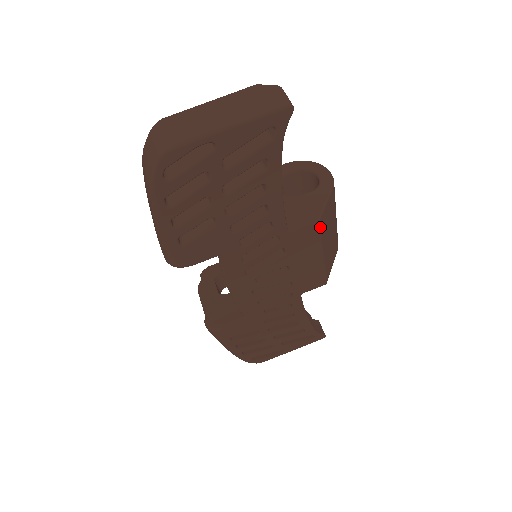
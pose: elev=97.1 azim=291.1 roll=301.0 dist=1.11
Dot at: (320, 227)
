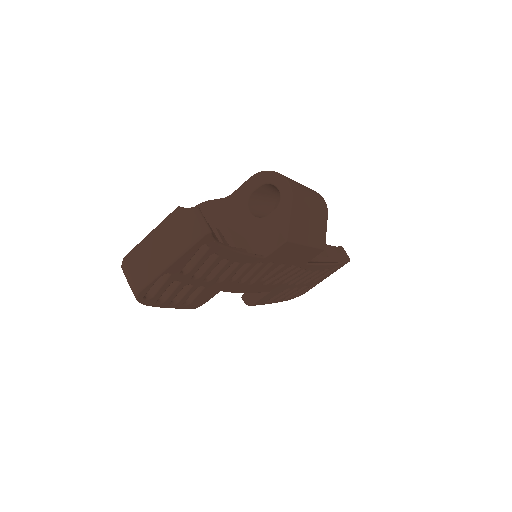
Dot at: (291, 241)
